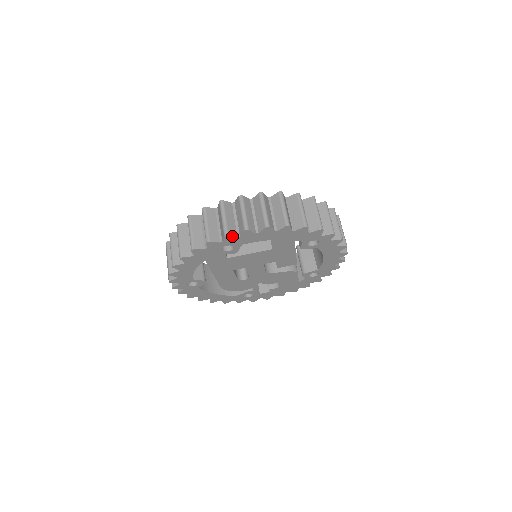
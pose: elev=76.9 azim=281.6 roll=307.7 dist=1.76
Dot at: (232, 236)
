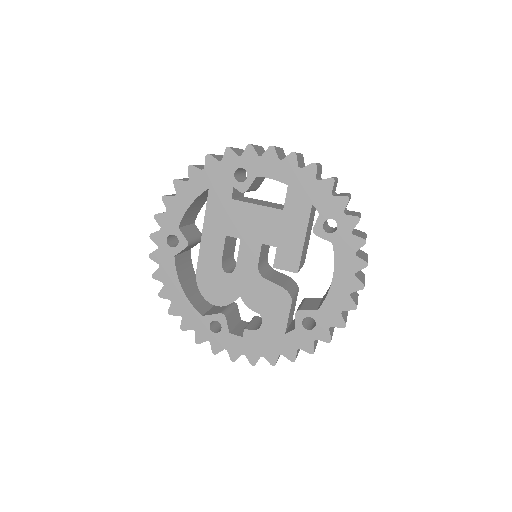
Dot at: (254, 150)
